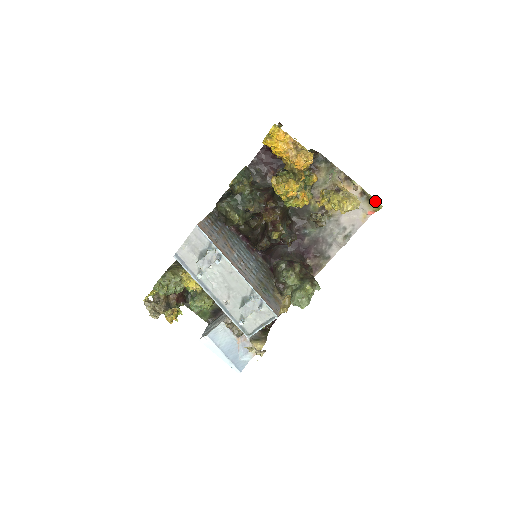
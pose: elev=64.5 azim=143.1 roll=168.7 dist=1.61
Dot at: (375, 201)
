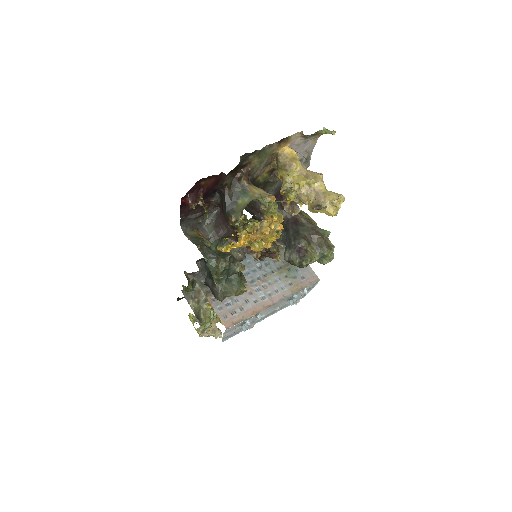
Dot at: (322, 130)
